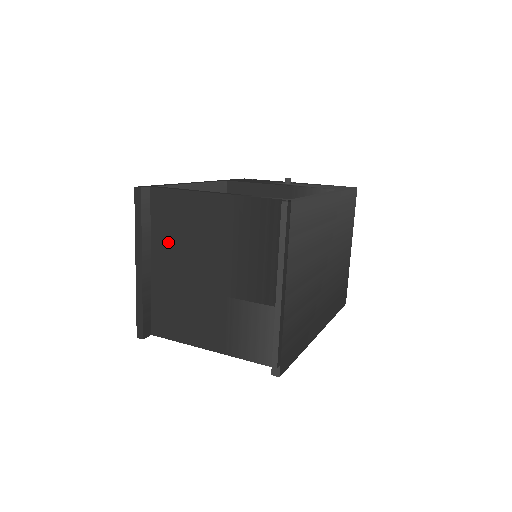
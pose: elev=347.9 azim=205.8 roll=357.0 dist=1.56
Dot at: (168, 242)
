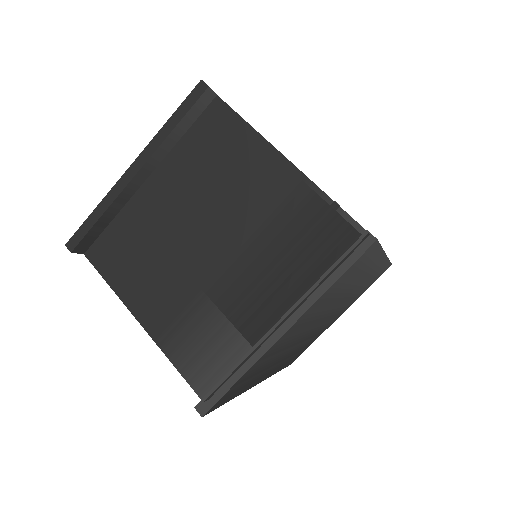
Dot at: (188, 170)
